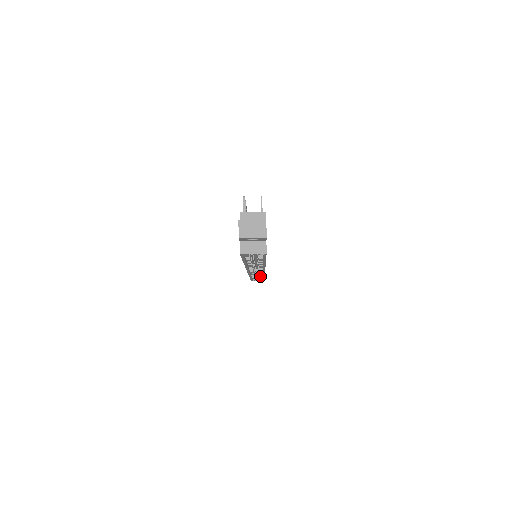
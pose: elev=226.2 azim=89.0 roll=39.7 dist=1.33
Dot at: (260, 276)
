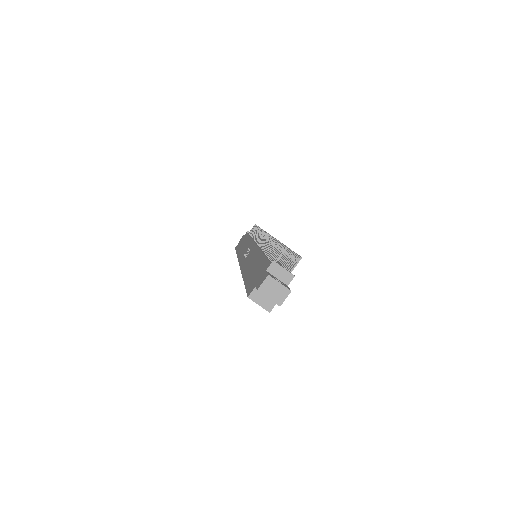
Dot at: occluded
